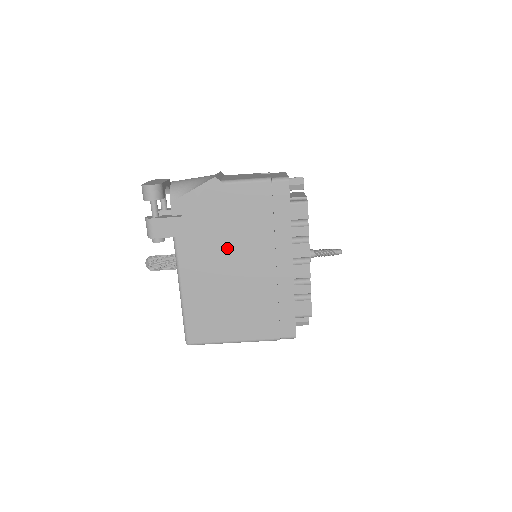
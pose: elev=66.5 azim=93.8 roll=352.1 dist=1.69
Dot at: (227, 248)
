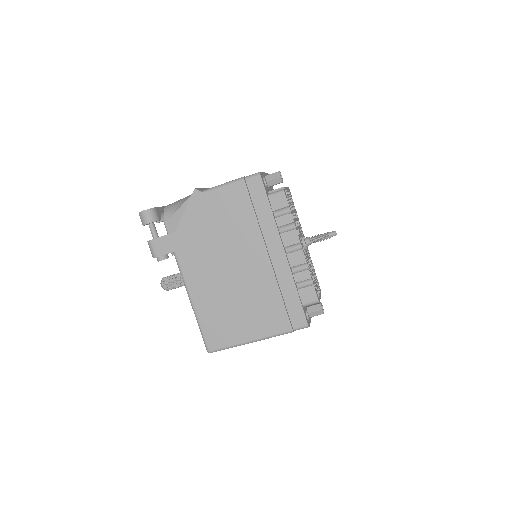
Dot at: (221, 251)
